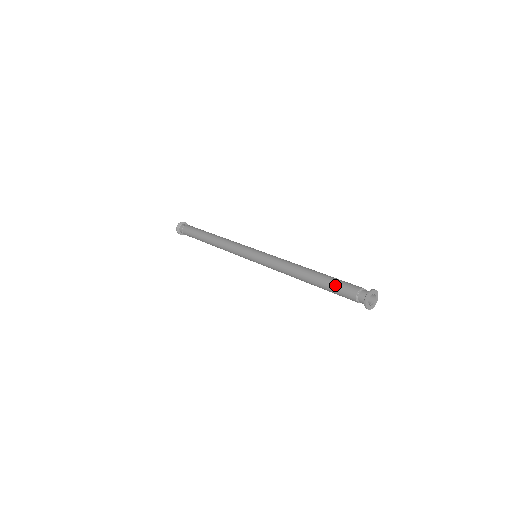
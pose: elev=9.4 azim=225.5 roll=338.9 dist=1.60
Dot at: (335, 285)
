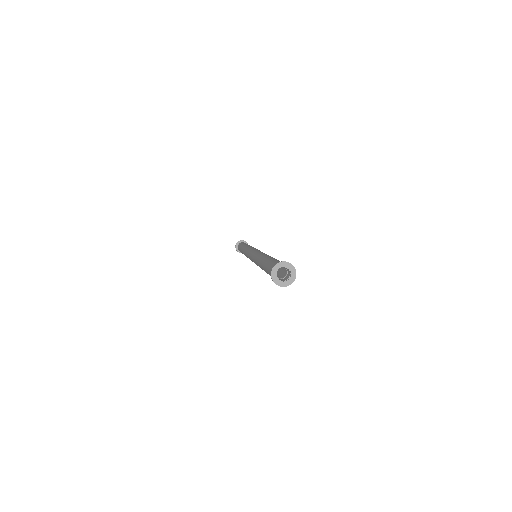
Dot at: (266, 266)
